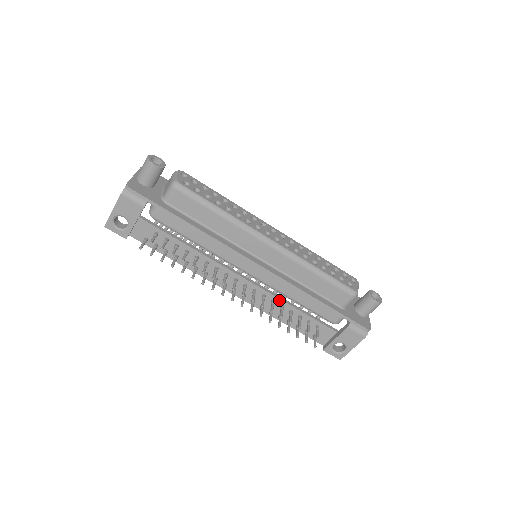
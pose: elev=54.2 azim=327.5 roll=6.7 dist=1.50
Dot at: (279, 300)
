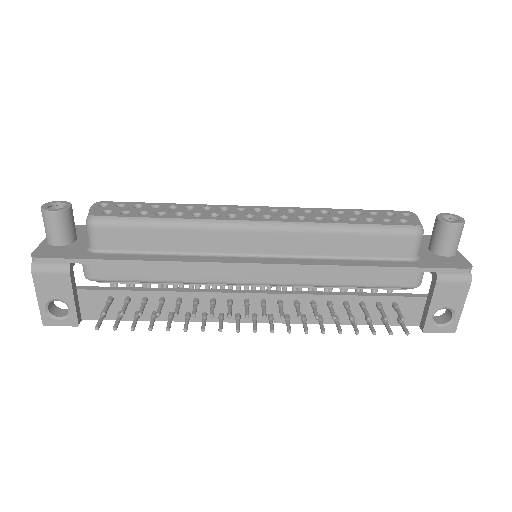
Dot at: (320, 297)
